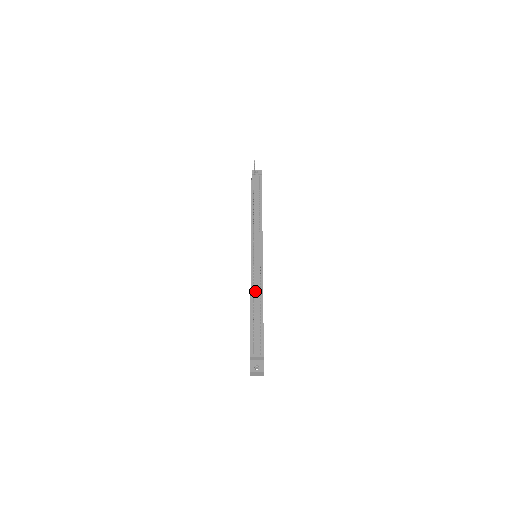
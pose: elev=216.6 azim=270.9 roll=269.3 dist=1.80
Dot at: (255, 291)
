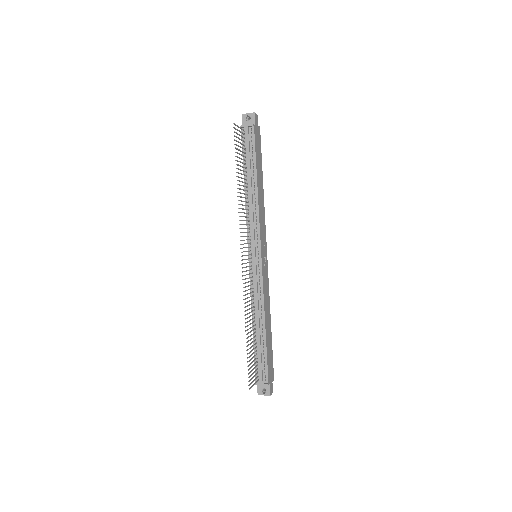
Dot at: (256, 308)
